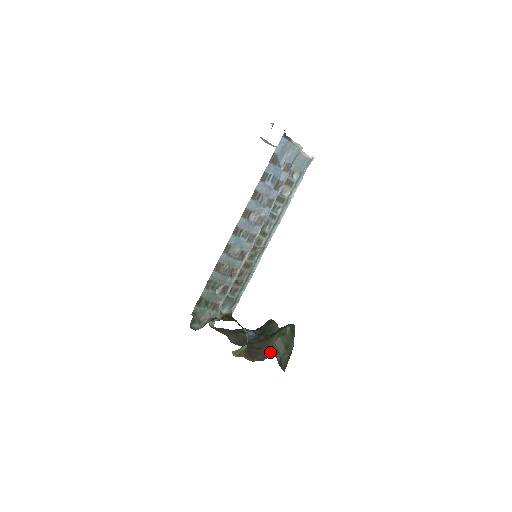
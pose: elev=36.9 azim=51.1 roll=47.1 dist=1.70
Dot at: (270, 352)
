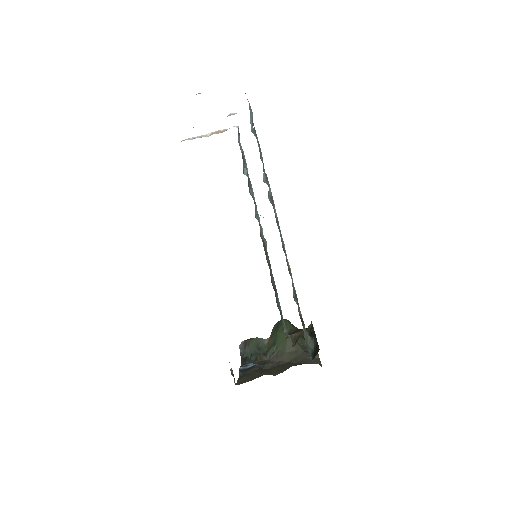
Dot at: (306, 352)
